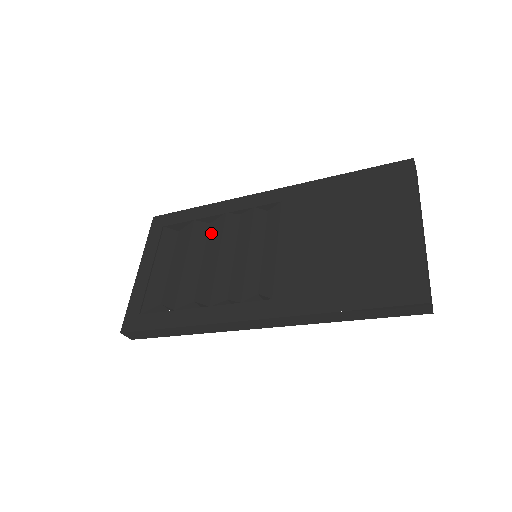
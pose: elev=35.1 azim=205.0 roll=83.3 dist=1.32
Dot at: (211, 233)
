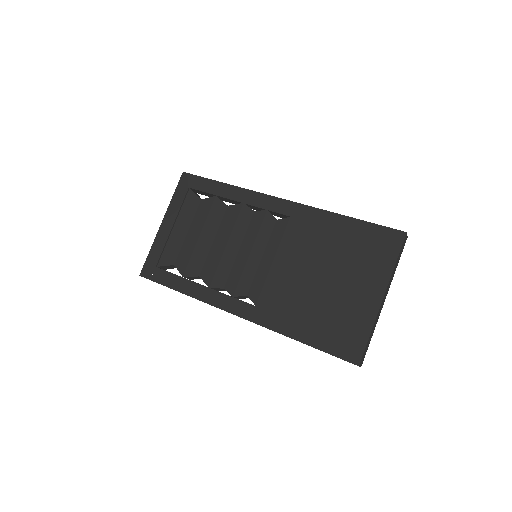
Dot at: (226, 217)
